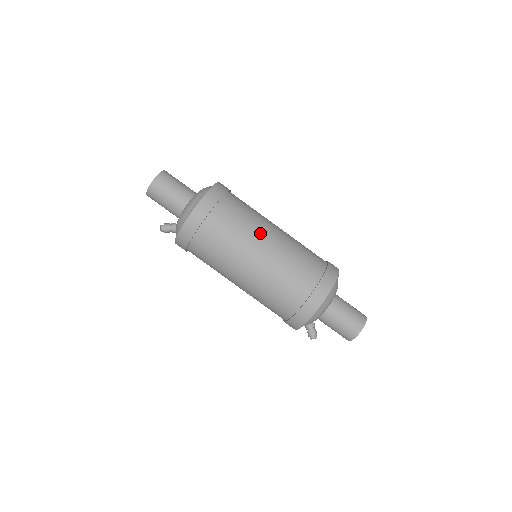
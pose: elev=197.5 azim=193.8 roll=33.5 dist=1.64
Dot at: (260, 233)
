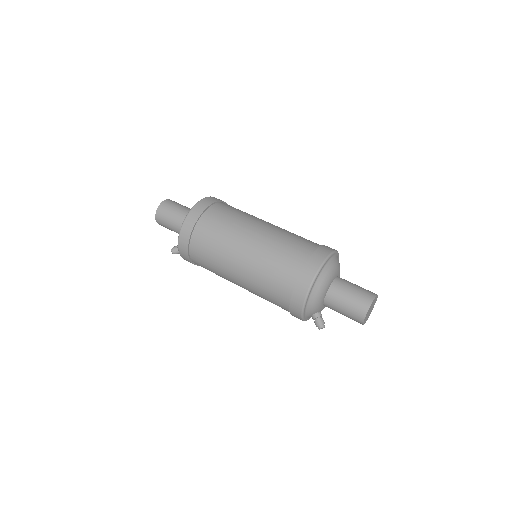
Dot at: (239, 238)
